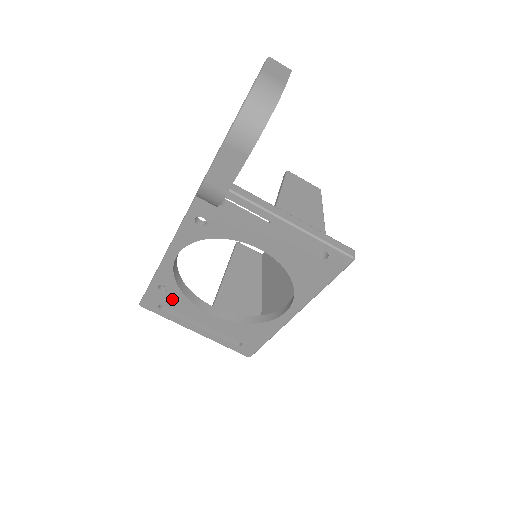
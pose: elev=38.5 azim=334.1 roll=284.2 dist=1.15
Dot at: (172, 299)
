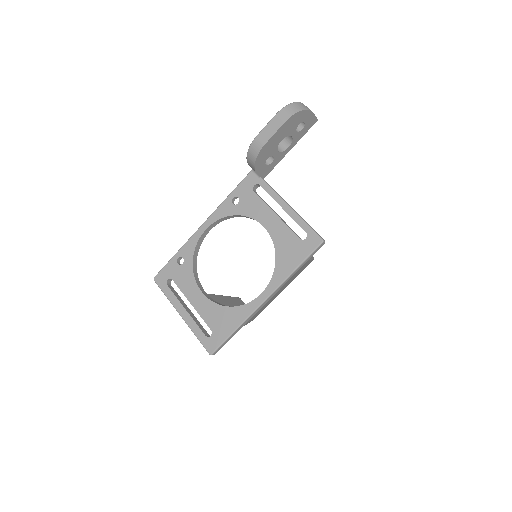
Dot at: (182, 273)
